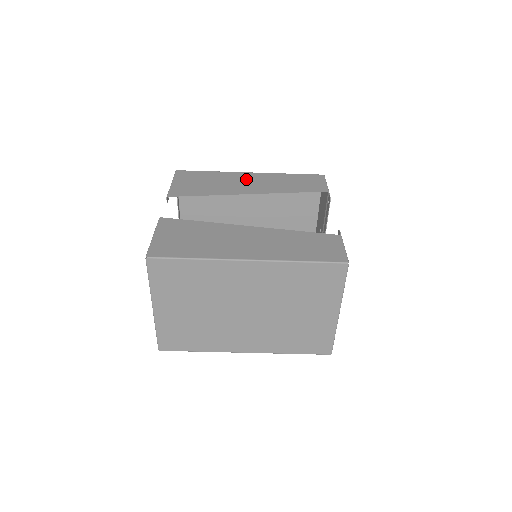
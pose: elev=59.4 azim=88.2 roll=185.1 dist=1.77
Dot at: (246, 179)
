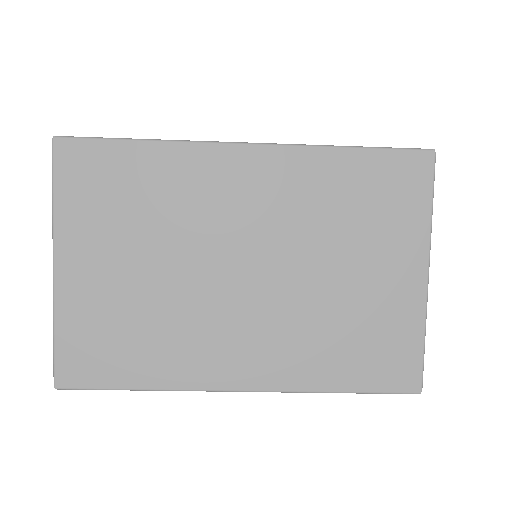
Dot at: occluded
